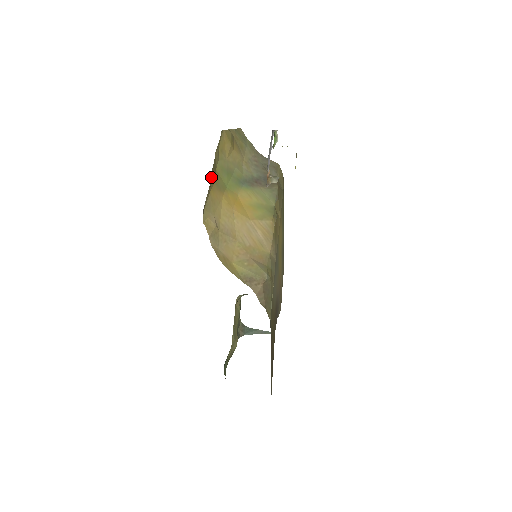
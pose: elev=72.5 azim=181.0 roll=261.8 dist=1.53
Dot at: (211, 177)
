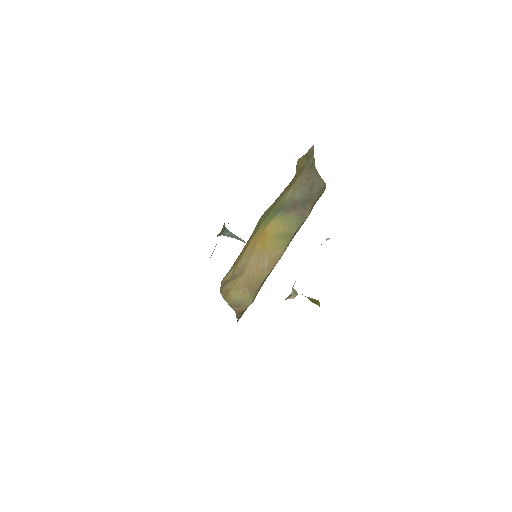
Dot at: occluded
